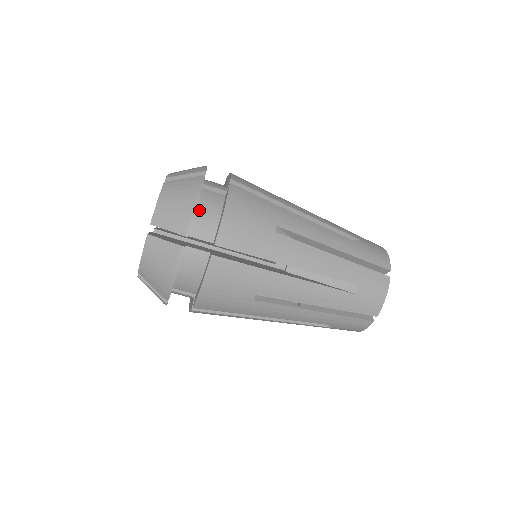
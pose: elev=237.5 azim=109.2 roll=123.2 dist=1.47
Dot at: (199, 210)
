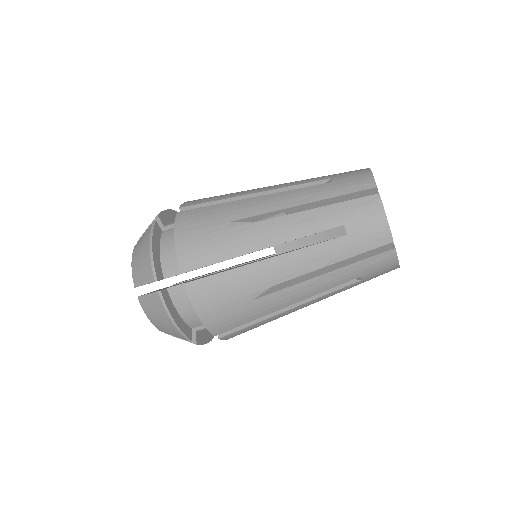
Dot at: (181, 313)
